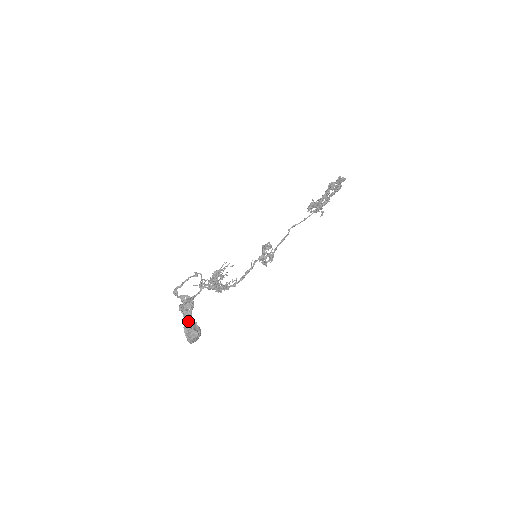
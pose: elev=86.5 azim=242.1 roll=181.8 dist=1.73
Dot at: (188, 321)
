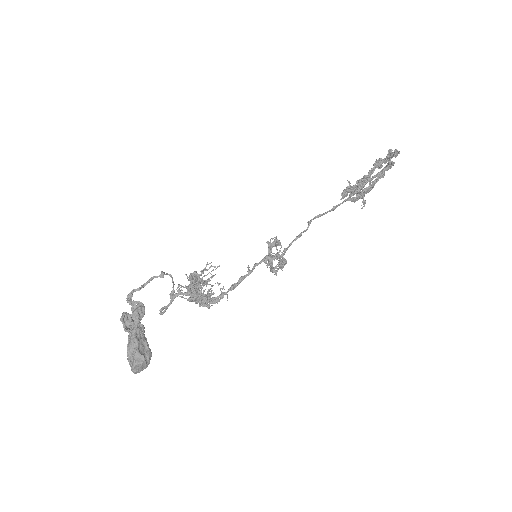
Dot at: (134, 339)
